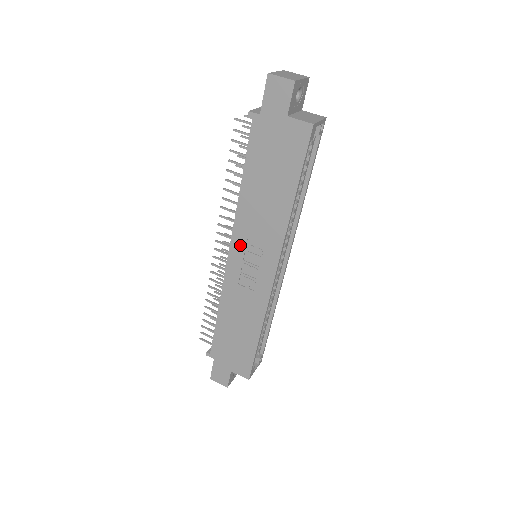
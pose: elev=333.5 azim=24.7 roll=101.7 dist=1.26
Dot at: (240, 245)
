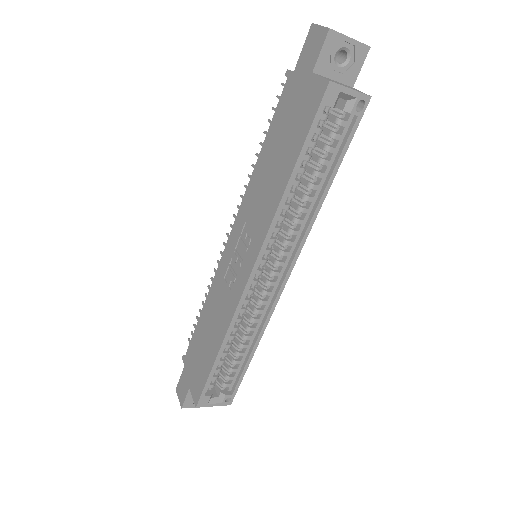
Dot at: (238, 229)
